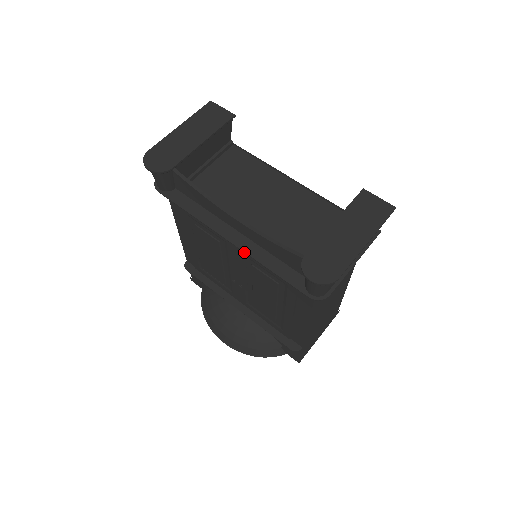
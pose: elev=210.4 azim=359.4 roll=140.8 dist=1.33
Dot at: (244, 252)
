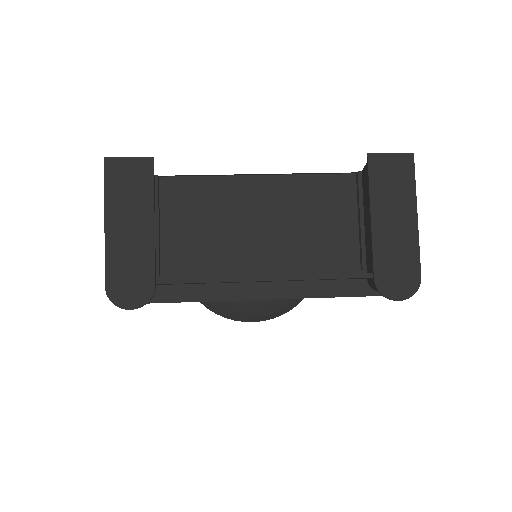
Dot at: occluded
